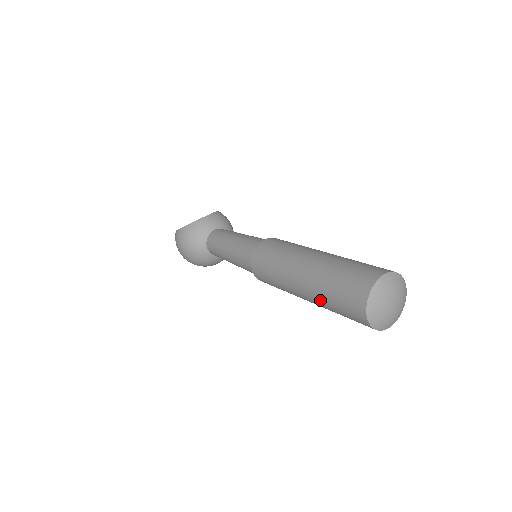
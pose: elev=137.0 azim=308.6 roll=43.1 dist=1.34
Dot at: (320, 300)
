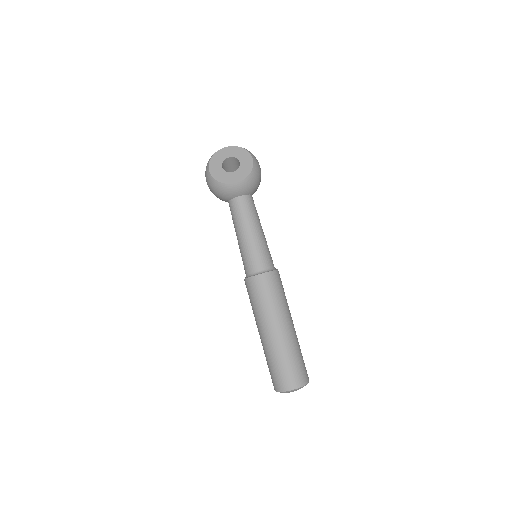
Dot at: occluded
